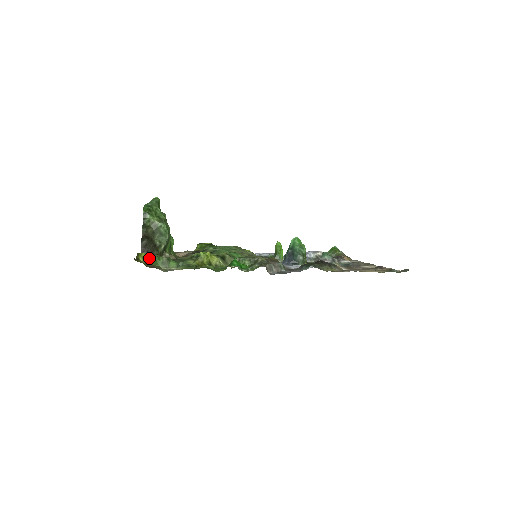
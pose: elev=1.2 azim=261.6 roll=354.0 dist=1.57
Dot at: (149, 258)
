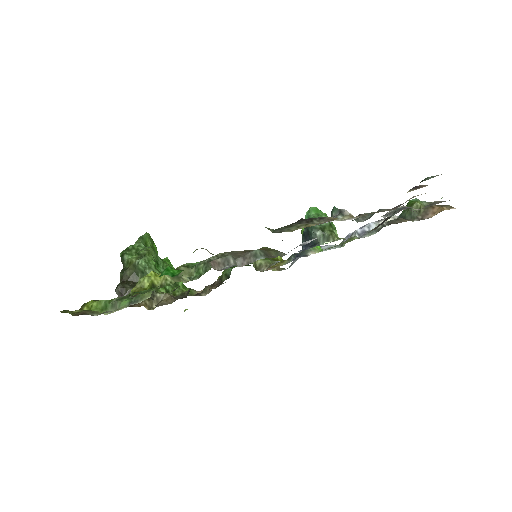
Dot at: (97, 305)
